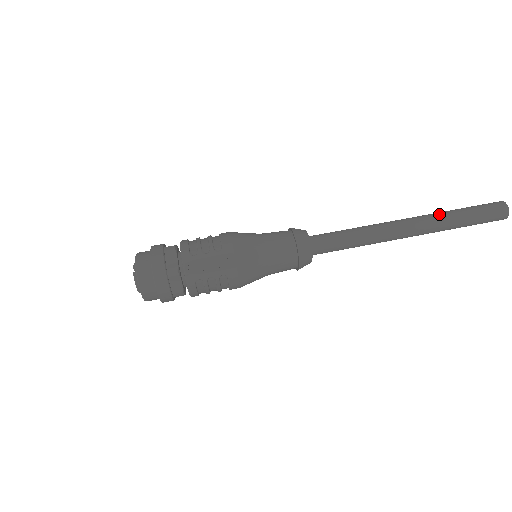
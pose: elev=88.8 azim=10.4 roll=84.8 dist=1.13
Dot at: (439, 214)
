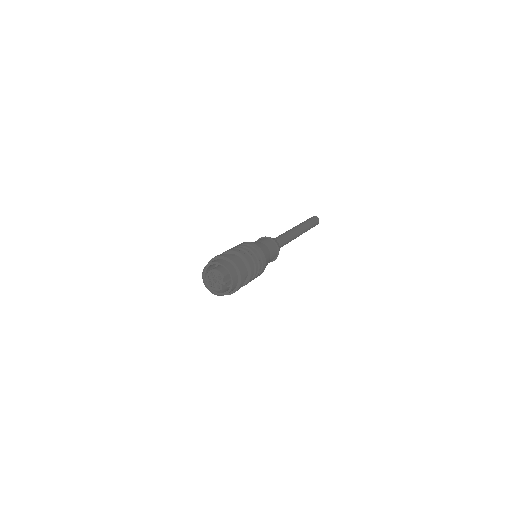
Dot at: (307, 229)
